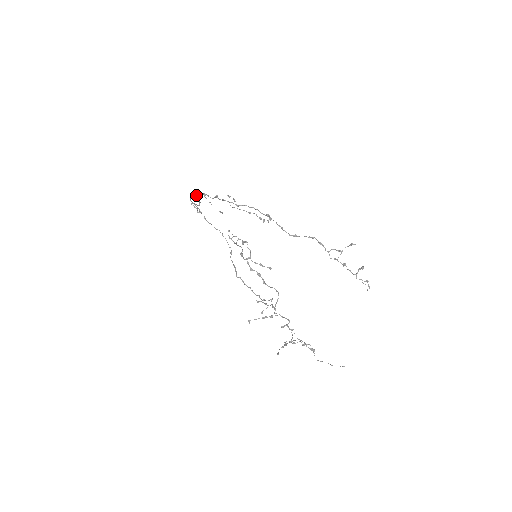
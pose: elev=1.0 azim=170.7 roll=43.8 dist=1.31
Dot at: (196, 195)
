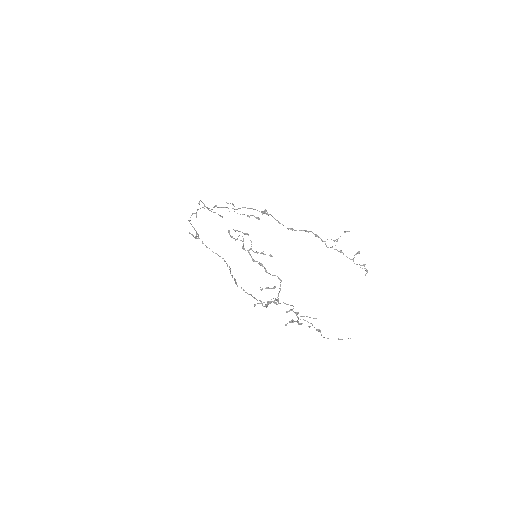
Dot at: (196, 212)
